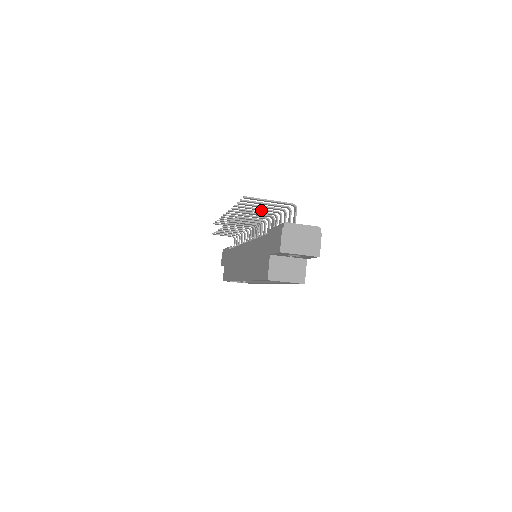
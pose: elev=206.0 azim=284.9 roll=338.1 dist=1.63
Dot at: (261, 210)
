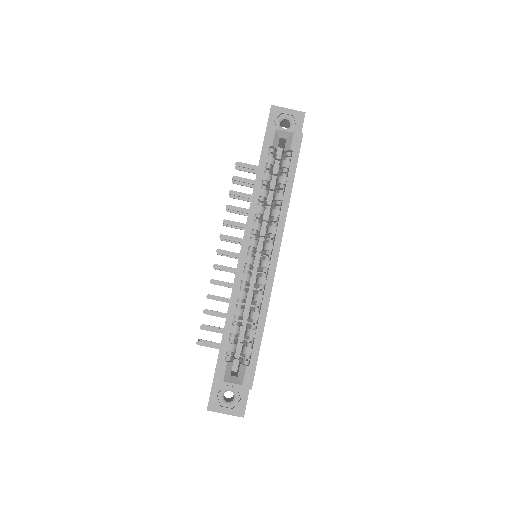
Dot at: occluded
